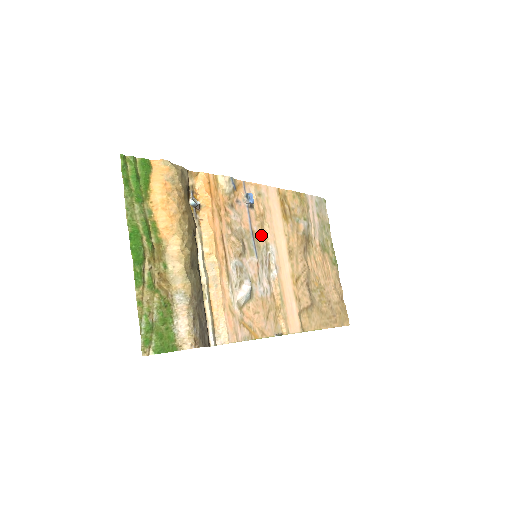
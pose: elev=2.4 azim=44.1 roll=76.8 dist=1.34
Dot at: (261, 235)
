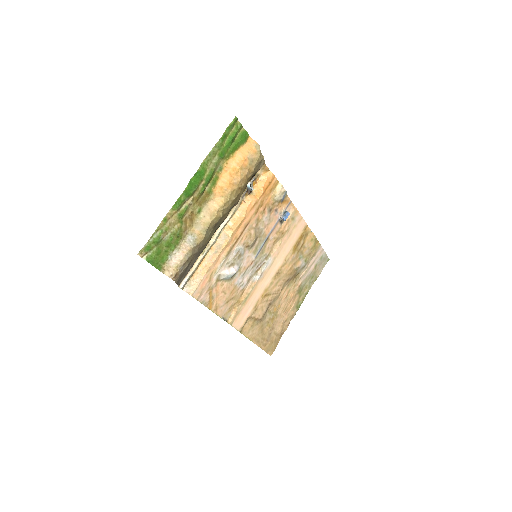
Dot at: (271, 245)
